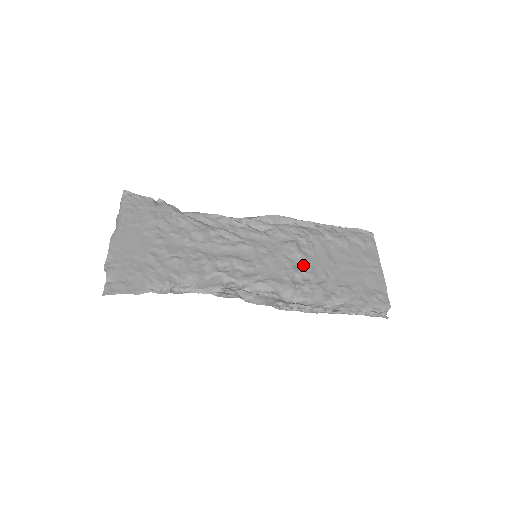
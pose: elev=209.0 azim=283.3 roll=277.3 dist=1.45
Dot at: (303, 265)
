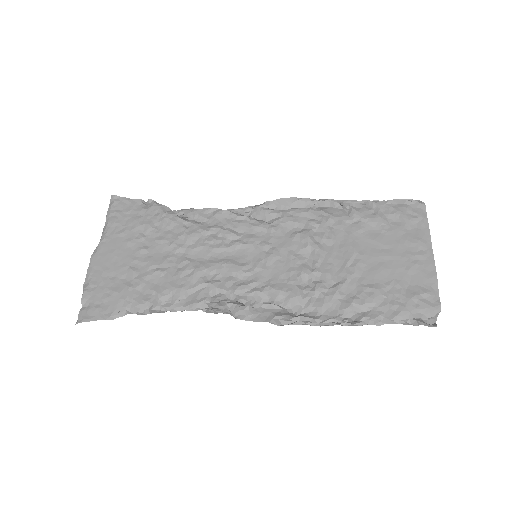
Dot at: (316, 262)
